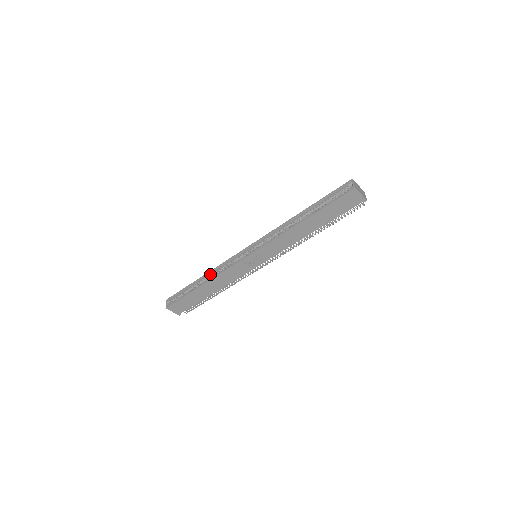
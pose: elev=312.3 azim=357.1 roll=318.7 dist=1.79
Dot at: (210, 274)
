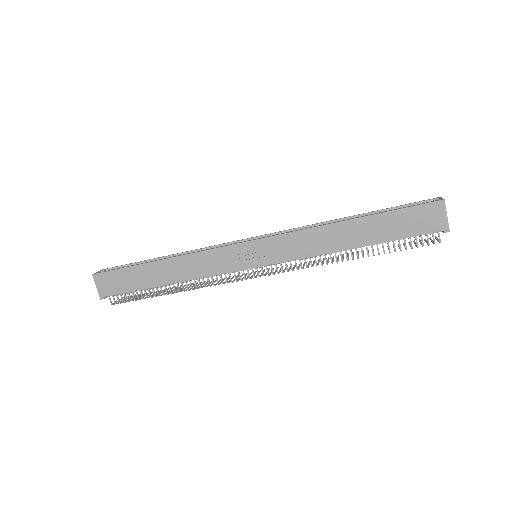
Dot at: occluded
